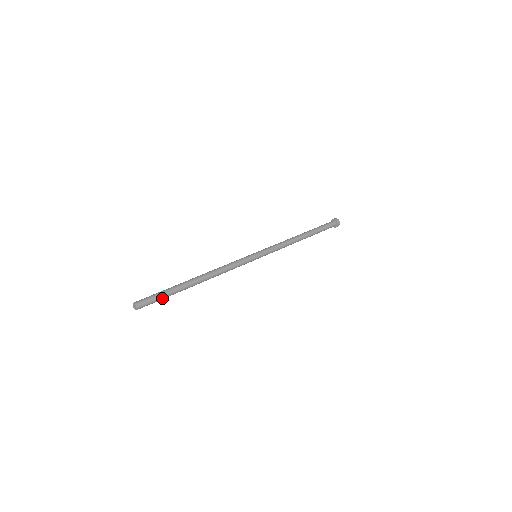
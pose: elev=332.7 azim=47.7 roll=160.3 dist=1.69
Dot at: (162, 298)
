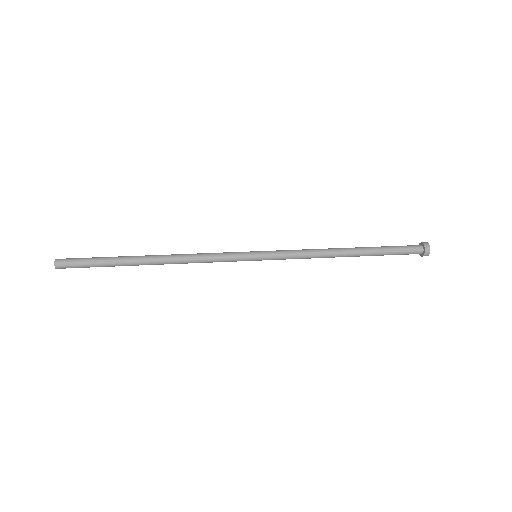
Dot at: (93, 266)
